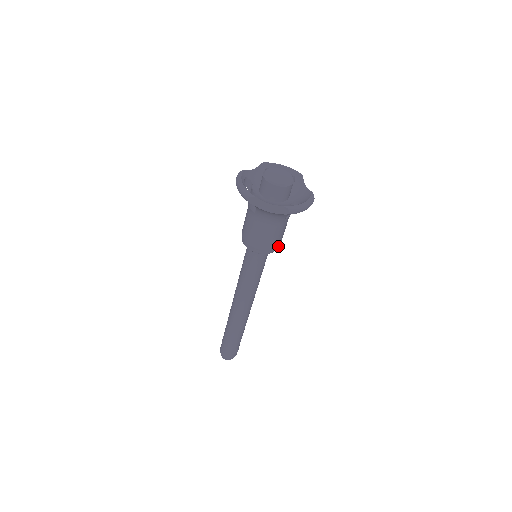
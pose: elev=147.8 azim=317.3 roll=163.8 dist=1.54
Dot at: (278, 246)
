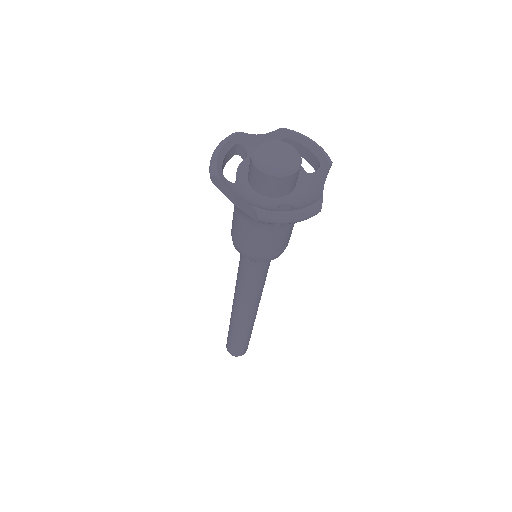
Dot at: (275, 256)
